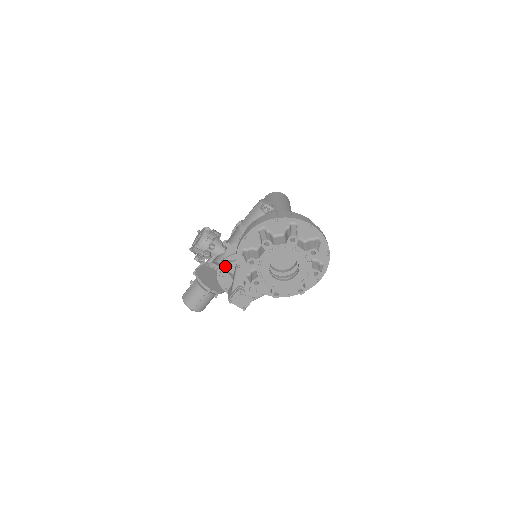
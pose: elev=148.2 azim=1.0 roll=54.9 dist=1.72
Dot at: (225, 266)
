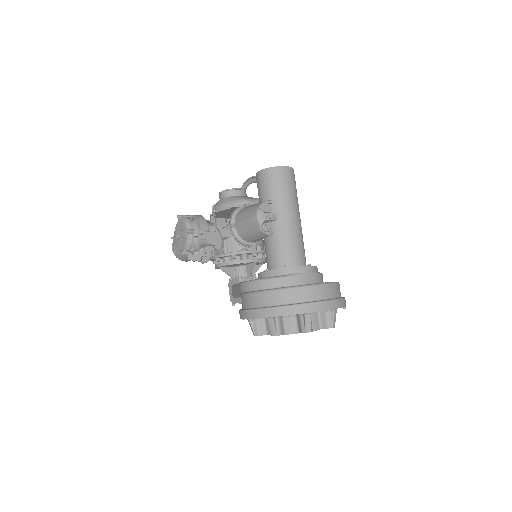
Dot at: (221, 266)
